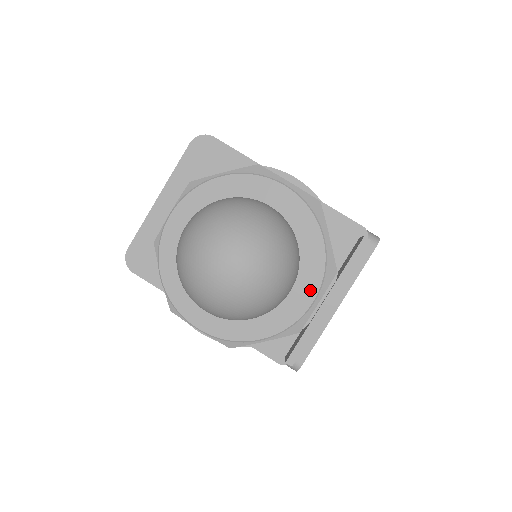
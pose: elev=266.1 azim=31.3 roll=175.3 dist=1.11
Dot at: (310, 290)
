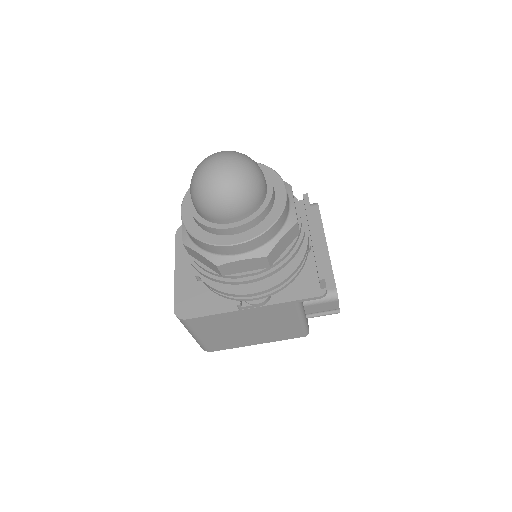
Dot at: (279, 187)
